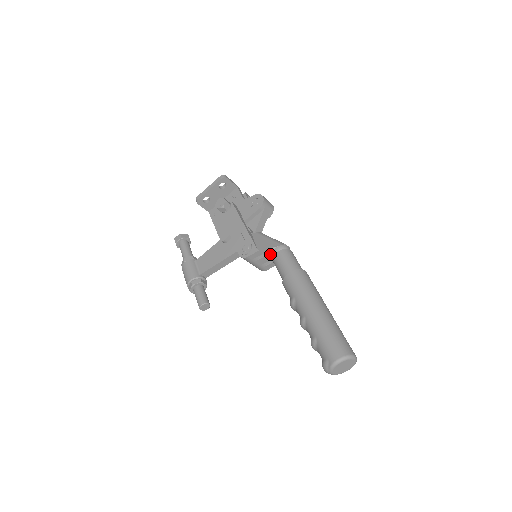
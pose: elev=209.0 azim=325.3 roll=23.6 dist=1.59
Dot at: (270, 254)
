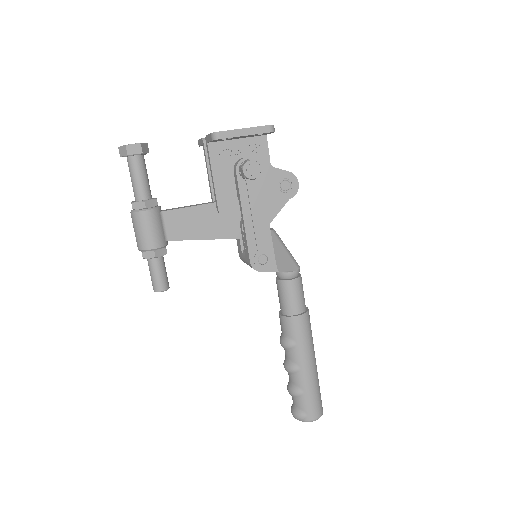
Dot at: (281, 272)
